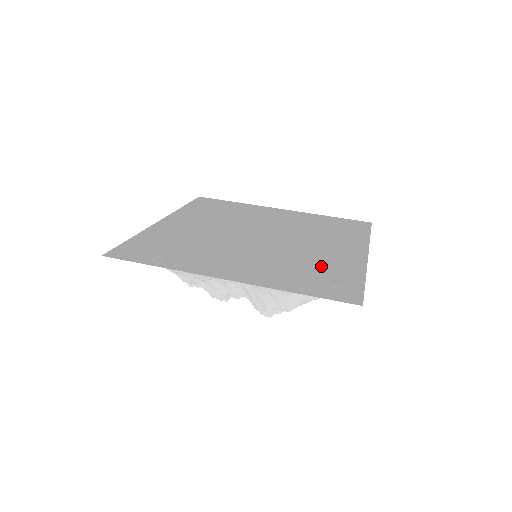
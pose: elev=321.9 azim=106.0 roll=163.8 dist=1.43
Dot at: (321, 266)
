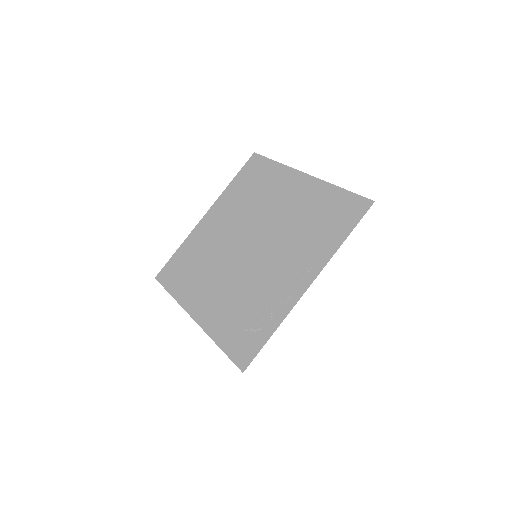
Dot at: (304, 267)
